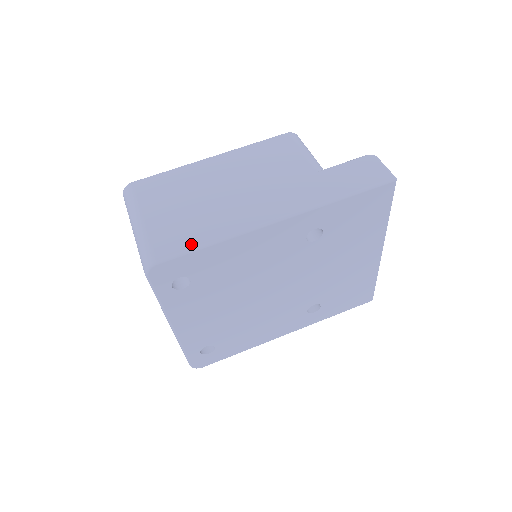
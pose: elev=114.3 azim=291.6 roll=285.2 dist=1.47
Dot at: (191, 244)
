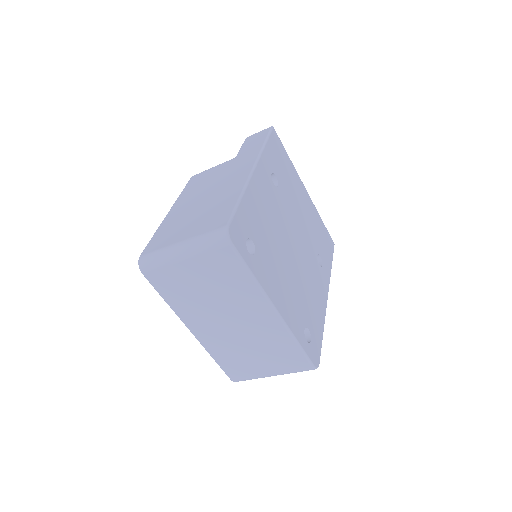
Dot at: (231, 208)
